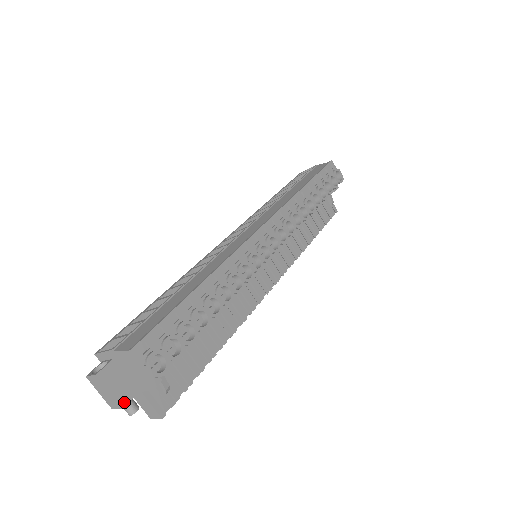
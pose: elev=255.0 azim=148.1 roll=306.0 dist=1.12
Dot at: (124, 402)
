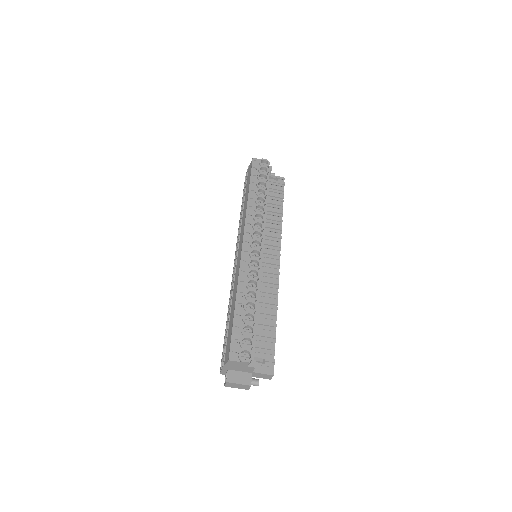
Dot at: (249, 383)
